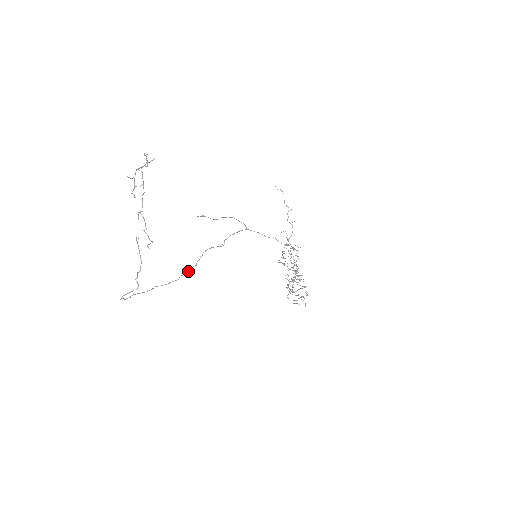
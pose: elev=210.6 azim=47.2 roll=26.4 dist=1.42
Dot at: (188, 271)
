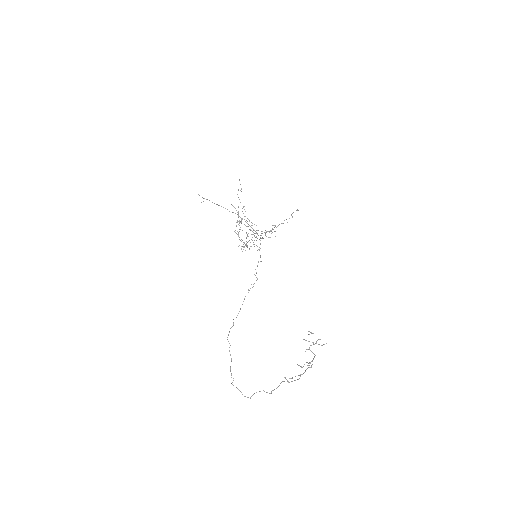
Dot at: occluded
